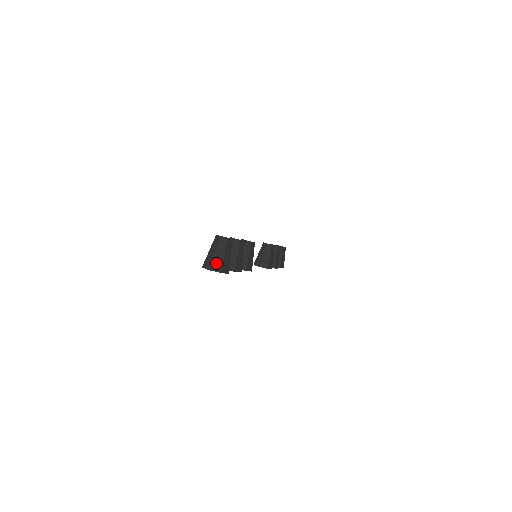
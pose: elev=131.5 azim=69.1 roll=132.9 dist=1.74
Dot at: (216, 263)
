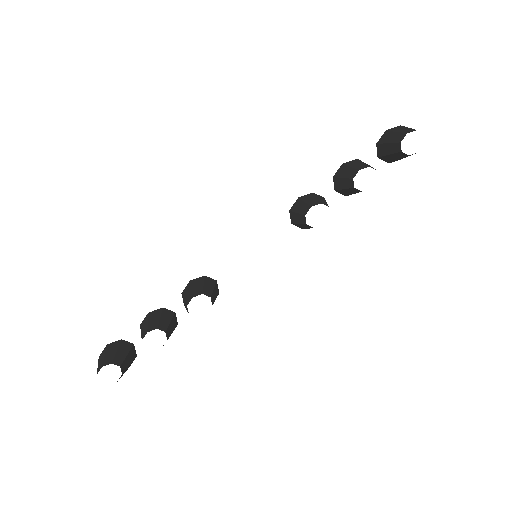
Dot at: occluded
